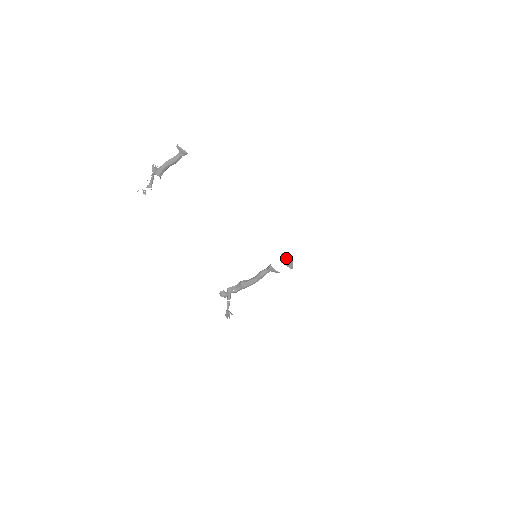
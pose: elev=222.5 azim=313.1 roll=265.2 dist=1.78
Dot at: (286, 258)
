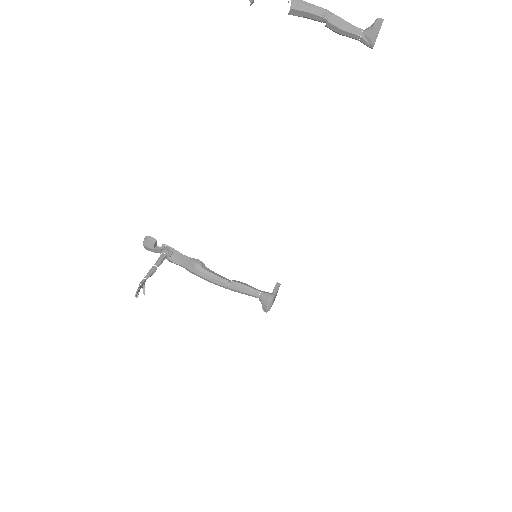
Dot at: occluded
